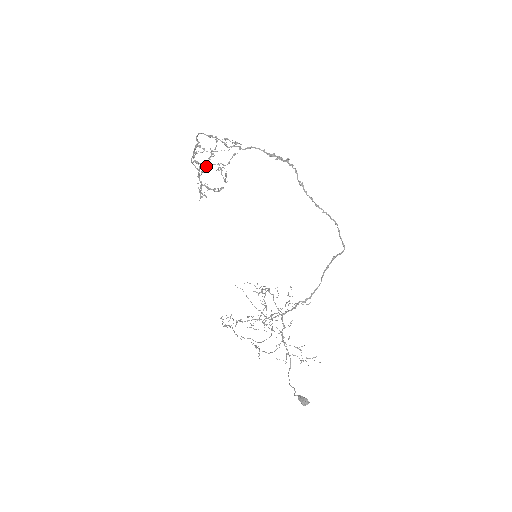
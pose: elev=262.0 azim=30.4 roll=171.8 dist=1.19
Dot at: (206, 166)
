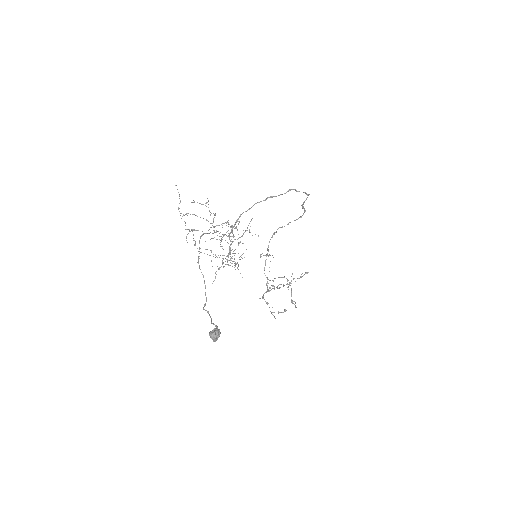
Dot at: occluded
